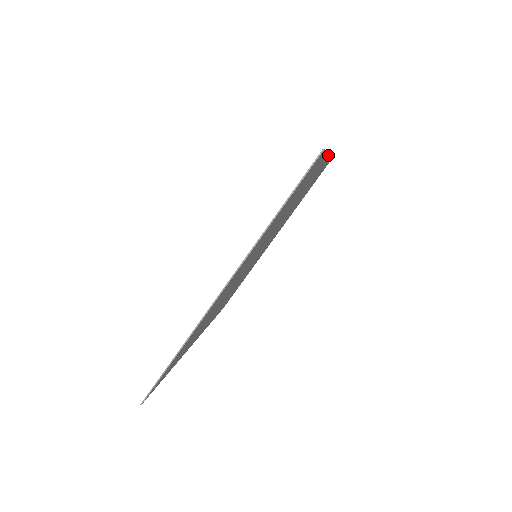
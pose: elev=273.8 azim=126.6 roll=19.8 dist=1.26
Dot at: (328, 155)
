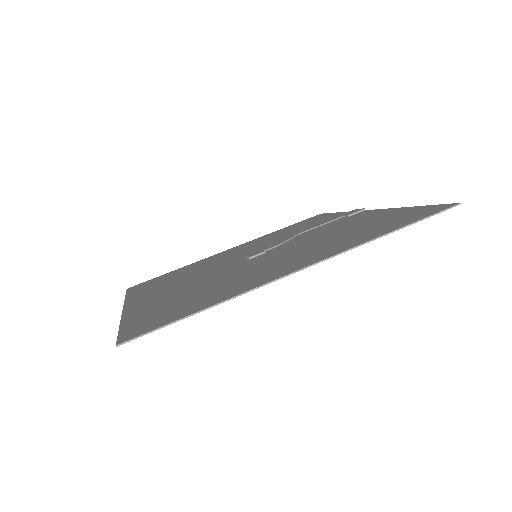
Dot at: (283, 276)
